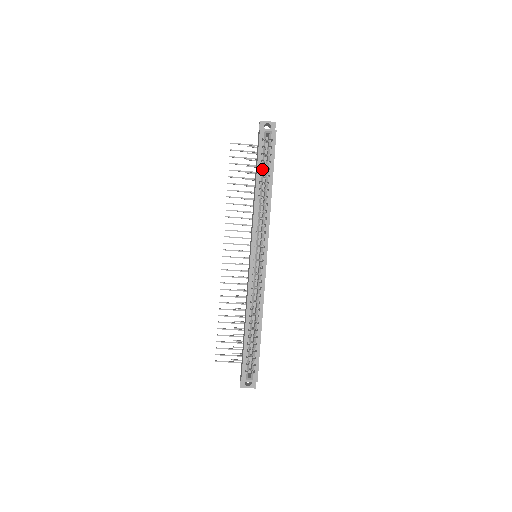
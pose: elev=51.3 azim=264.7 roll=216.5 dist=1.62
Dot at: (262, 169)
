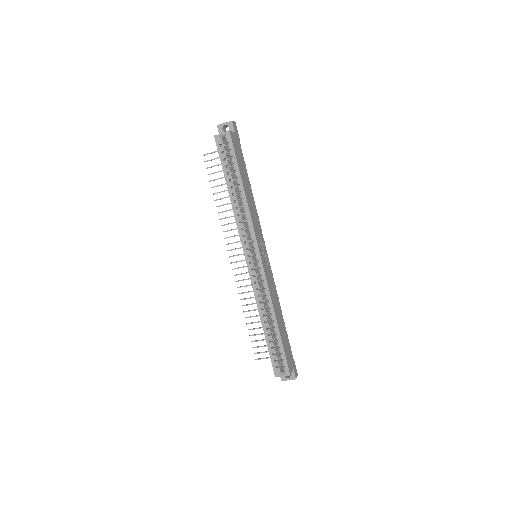
Dot at: (230, 173)
